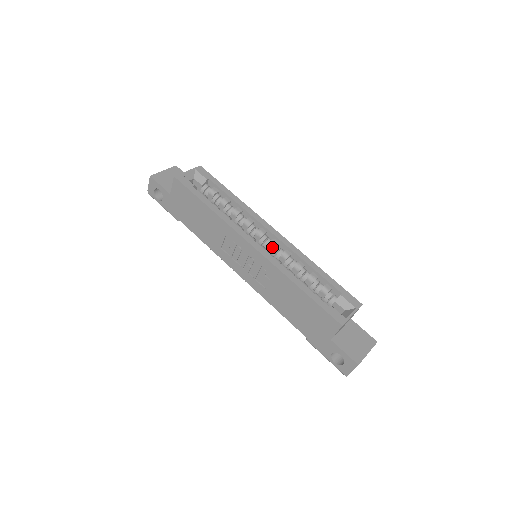
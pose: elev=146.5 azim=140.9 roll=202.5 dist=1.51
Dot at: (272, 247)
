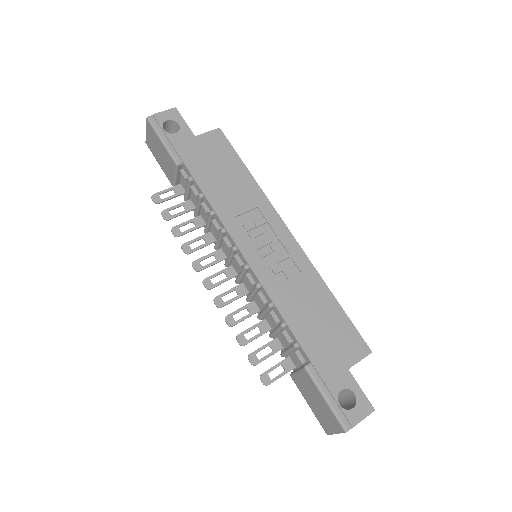
Dot at: occluded
